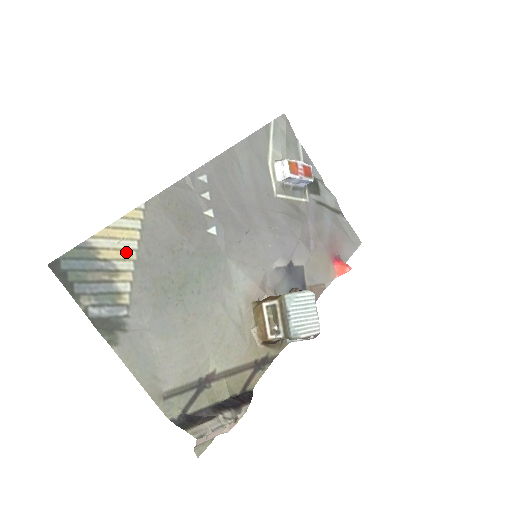
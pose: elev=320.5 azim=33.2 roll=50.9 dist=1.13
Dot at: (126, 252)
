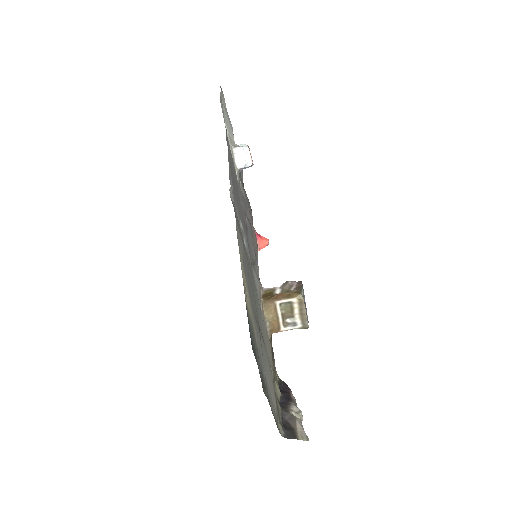
Dot at: (248, 299)
